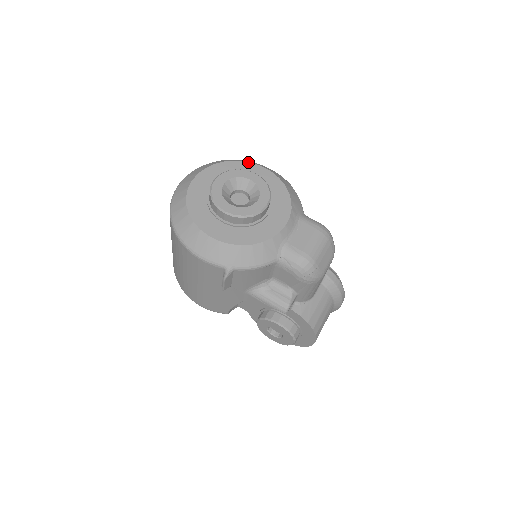
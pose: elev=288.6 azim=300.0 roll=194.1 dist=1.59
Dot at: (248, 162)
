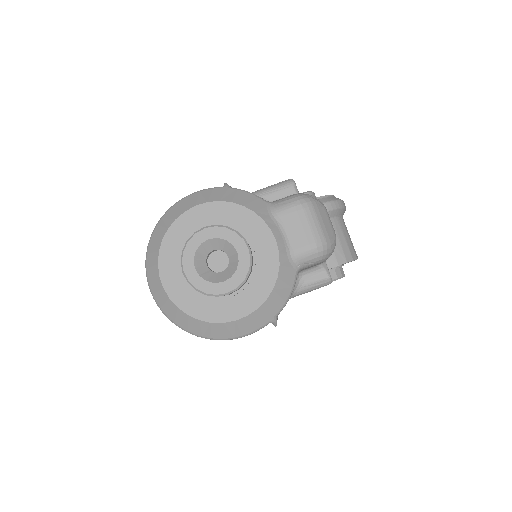
Dot at: (180, 216)
